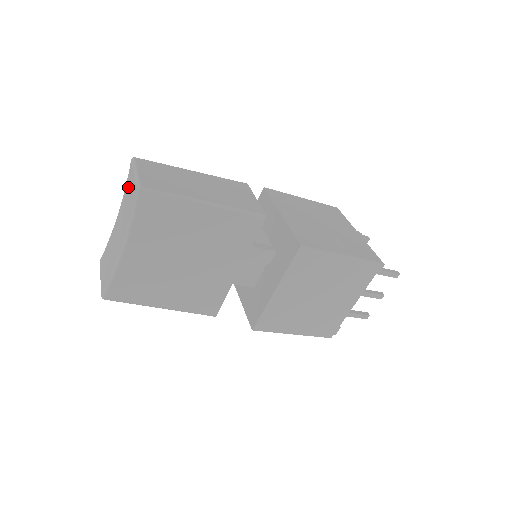
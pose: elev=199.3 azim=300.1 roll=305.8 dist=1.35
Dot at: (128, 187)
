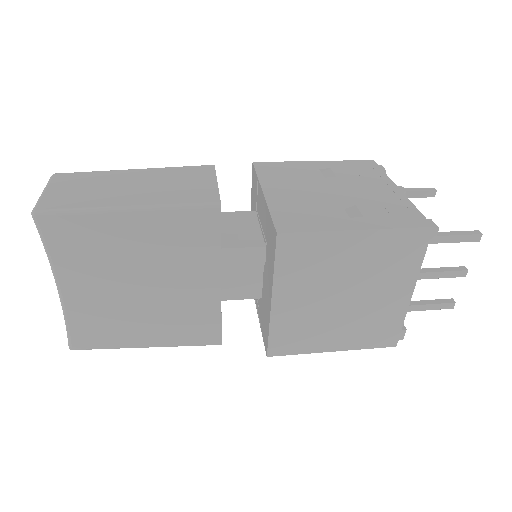
Dot at: occluded
